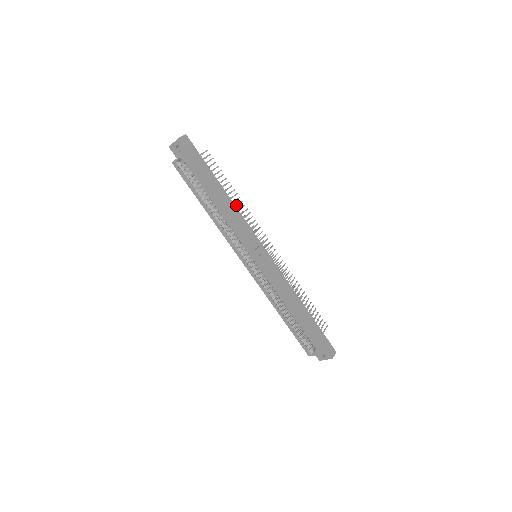
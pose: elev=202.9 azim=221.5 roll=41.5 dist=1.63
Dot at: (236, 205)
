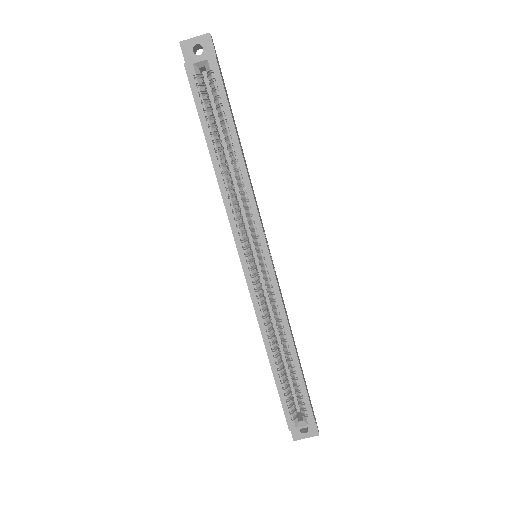
Dot at: occluded
